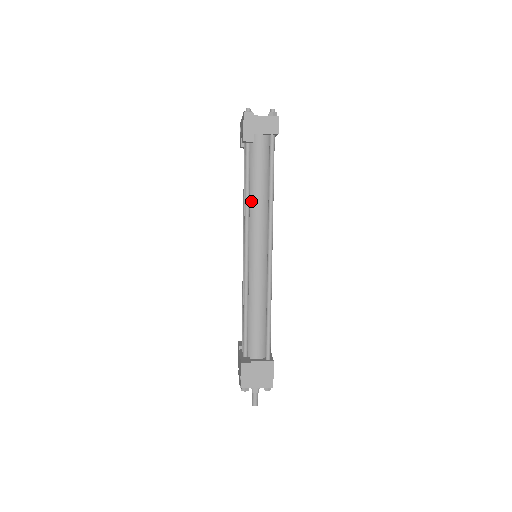
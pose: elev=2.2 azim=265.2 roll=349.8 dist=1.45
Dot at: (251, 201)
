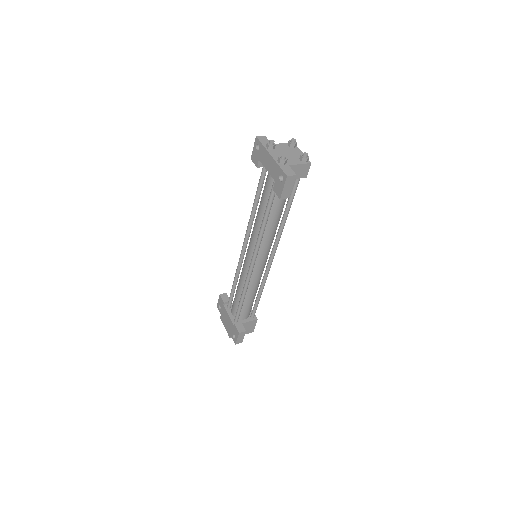
Dot at: (265, 226)
